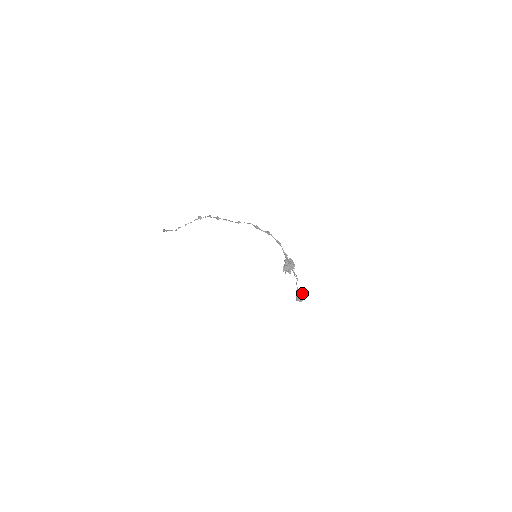
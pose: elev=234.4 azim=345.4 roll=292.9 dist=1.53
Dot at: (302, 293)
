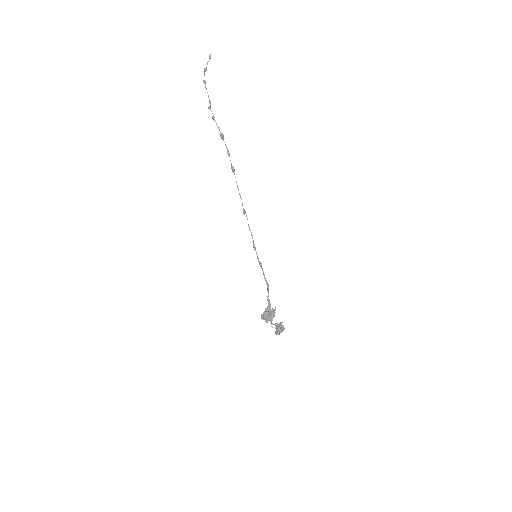
Dot at: (280, 331)
